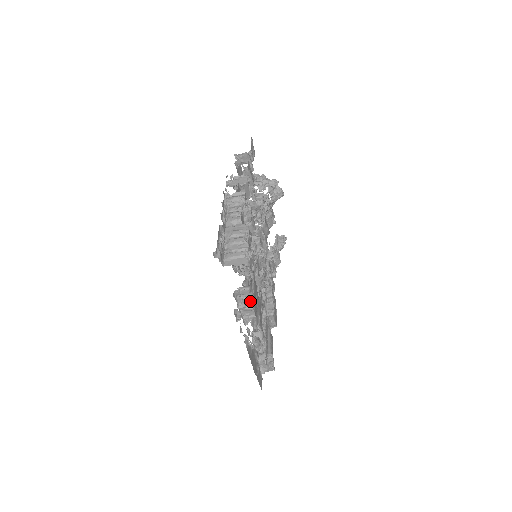
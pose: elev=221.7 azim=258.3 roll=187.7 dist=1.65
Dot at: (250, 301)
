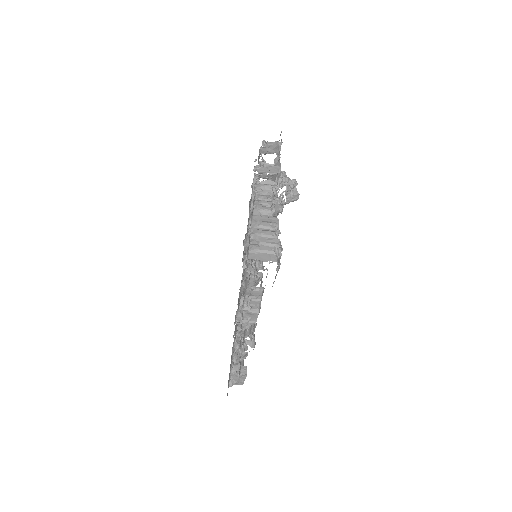
Dot at: (257, 304)
